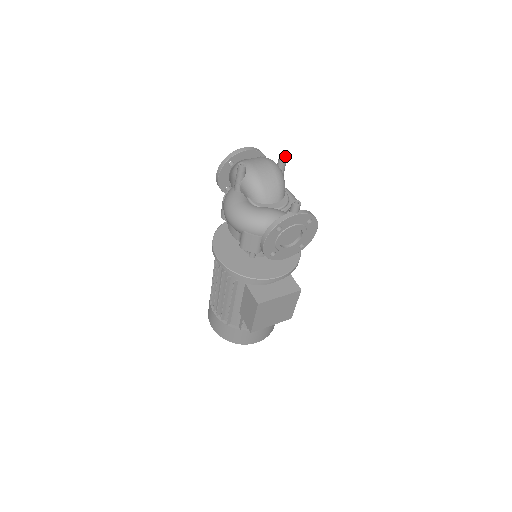
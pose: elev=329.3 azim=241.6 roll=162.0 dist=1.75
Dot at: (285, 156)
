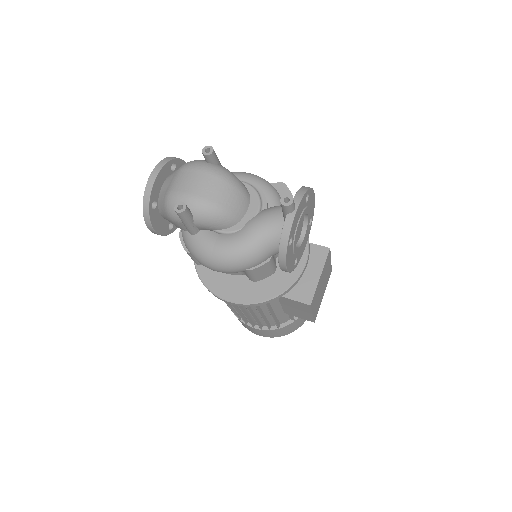
Dot at: (207, 146)
